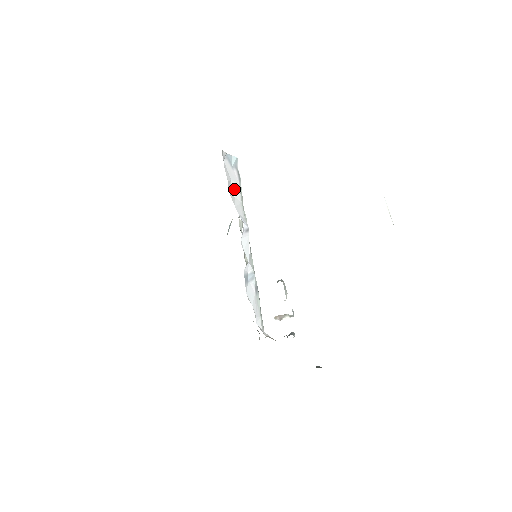
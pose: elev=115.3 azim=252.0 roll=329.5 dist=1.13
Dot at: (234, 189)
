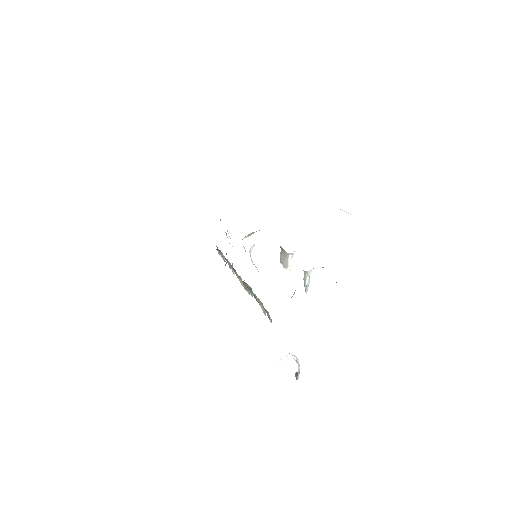
Dot at: occluded
